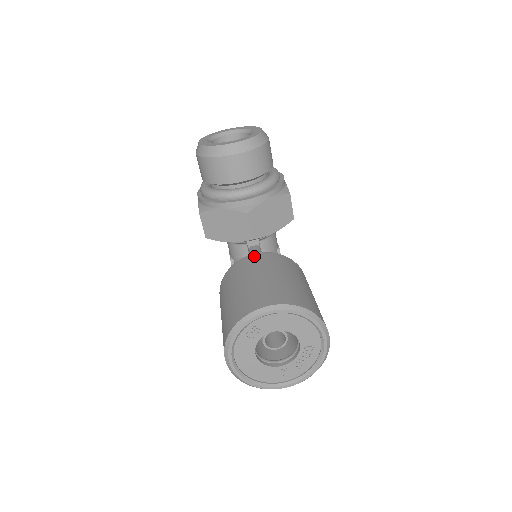
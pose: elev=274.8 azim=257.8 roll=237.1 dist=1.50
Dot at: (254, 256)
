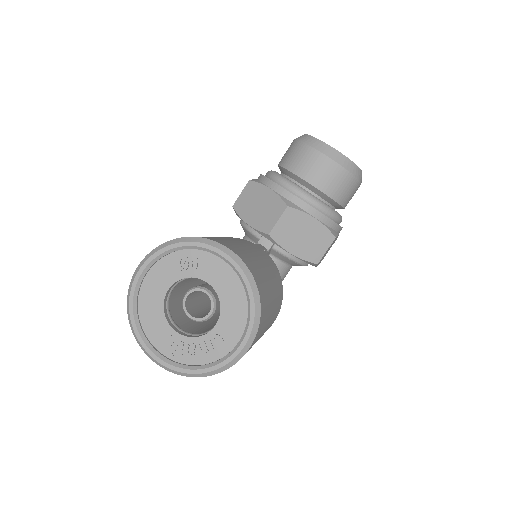
Dot at: (256, 245)
